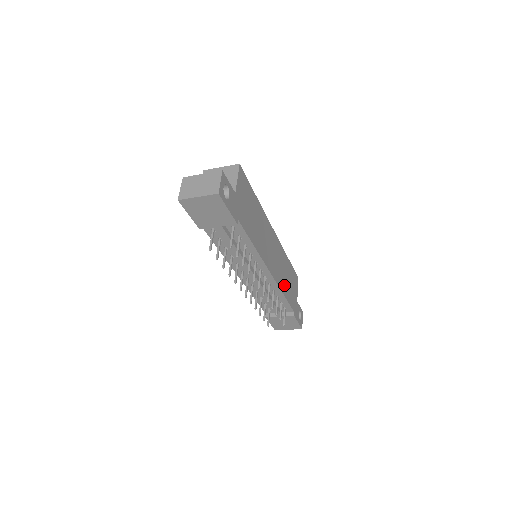
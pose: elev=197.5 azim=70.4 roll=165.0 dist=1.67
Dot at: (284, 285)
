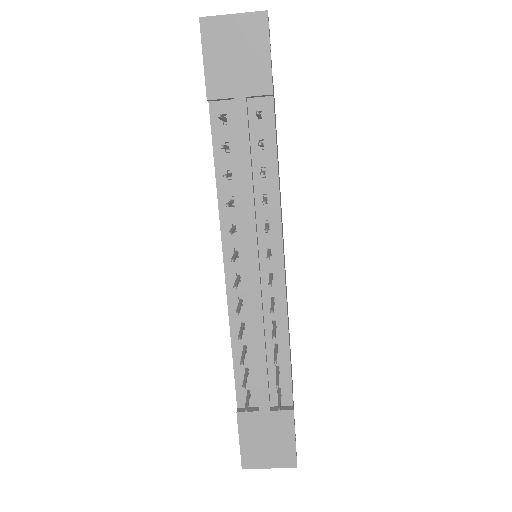
Dot at: occluded
